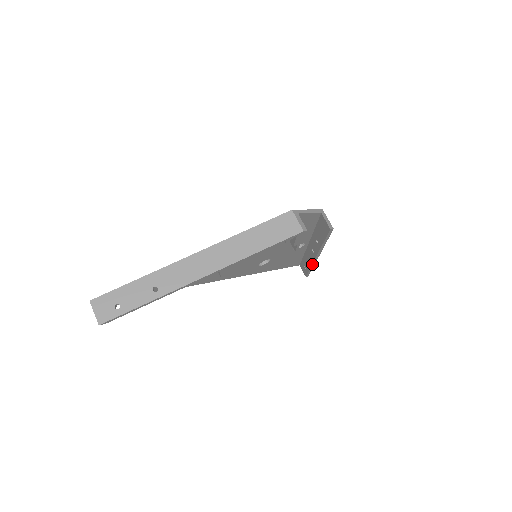
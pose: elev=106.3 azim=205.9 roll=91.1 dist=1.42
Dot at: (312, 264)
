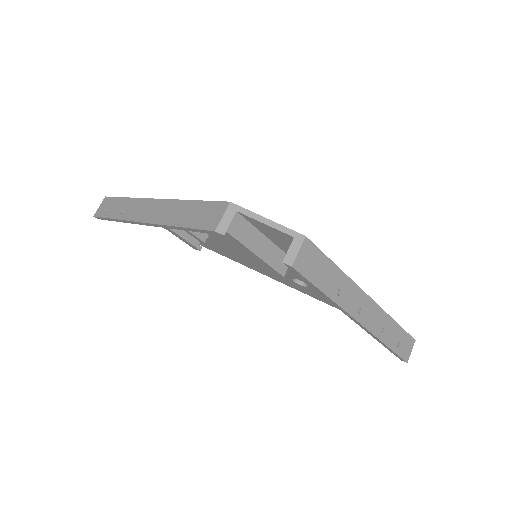
Dot at: (371, 334)
